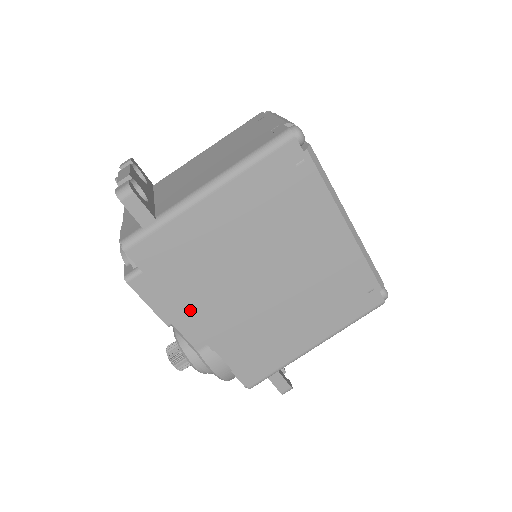
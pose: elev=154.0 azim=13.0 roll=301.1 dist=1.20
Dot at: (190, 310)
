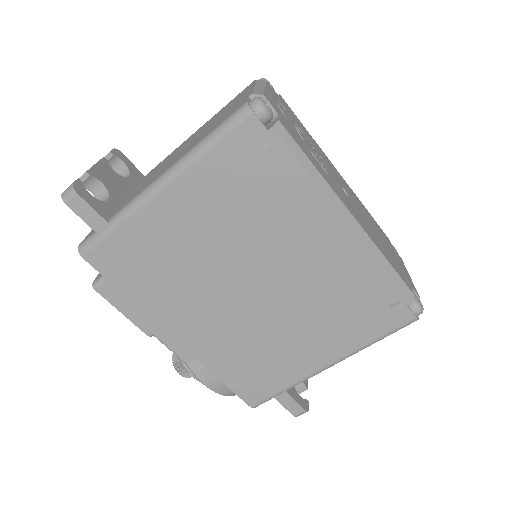
Dot at: (166, 321)
